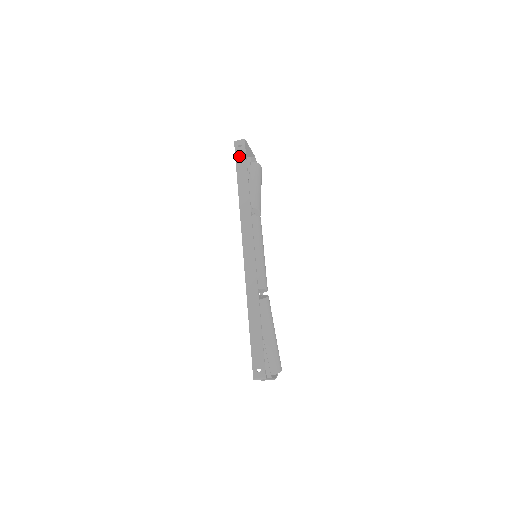
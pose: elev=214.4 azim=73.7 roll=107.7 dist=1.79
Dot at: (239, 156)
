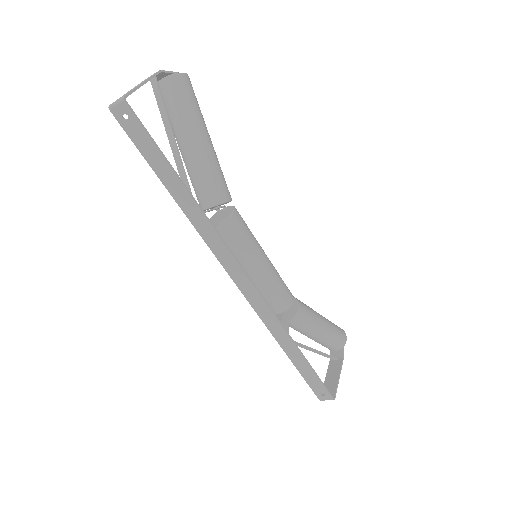
Dot at: (137, 139)
